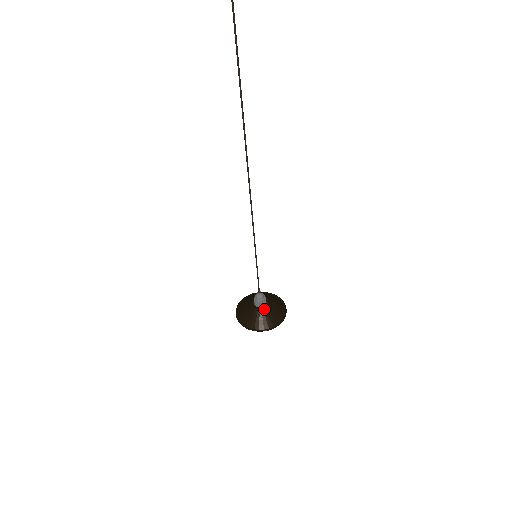
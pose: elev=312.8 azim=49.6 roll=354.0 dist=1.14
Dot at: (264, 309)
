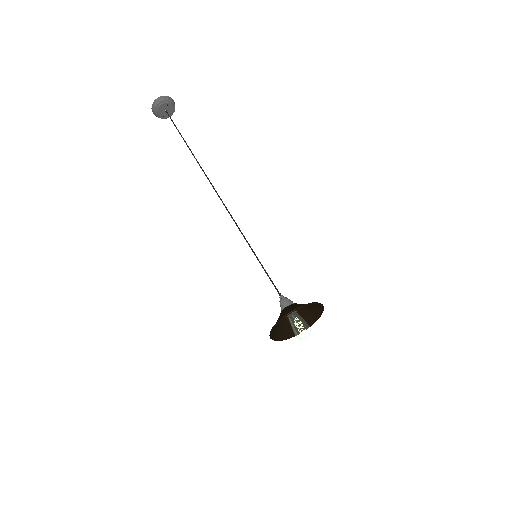
Dot at: (292, 304)
